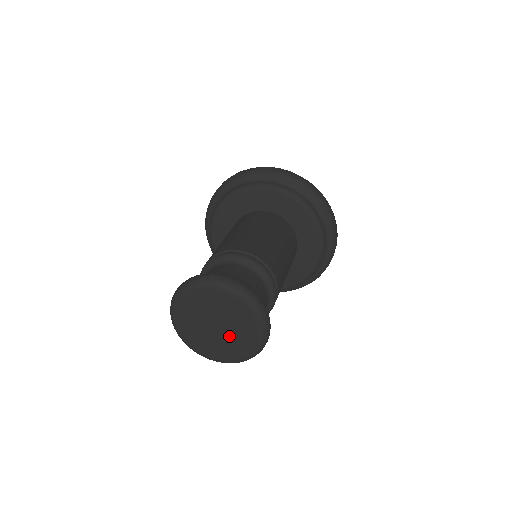
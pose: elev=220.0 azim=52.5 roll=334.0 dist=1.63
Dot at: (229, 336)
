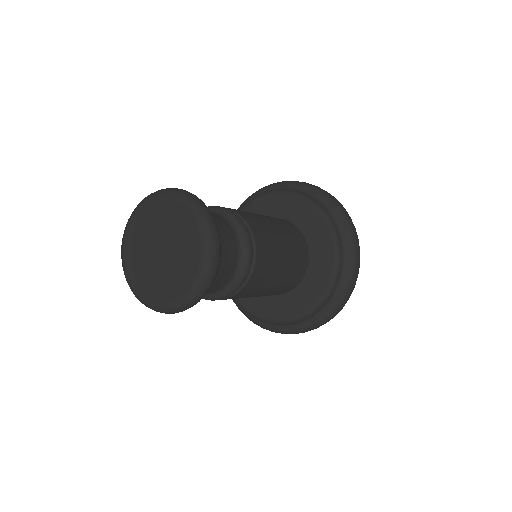
Dot at: (174, 243)
